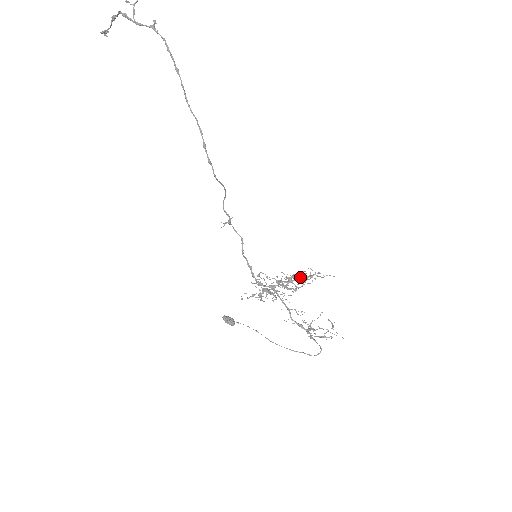
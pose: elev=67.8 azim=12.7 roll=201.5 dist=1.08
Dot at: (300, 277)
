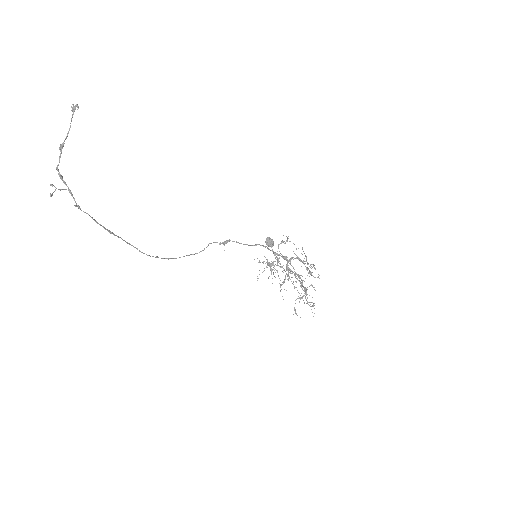
Dot at: occluded
